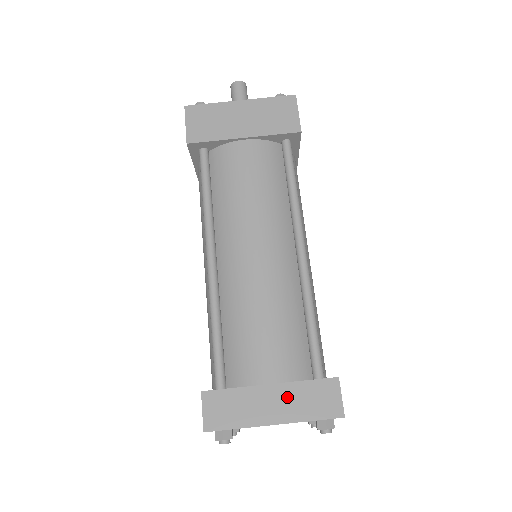
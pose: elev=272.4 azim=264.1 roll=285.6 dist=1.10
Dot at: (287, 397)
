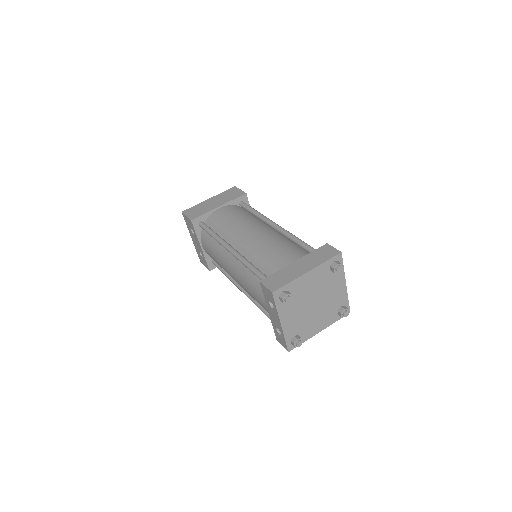
Dot at: (307, 261)
